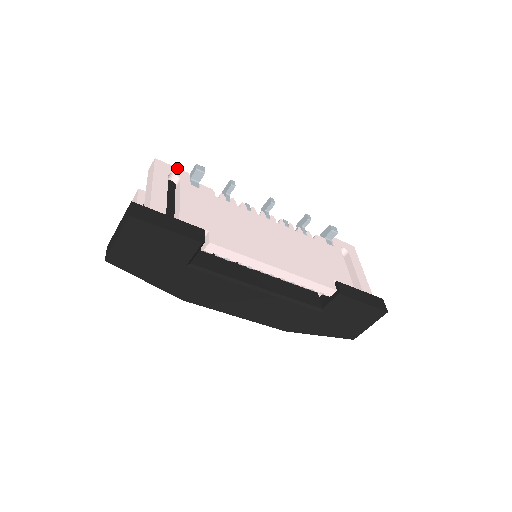
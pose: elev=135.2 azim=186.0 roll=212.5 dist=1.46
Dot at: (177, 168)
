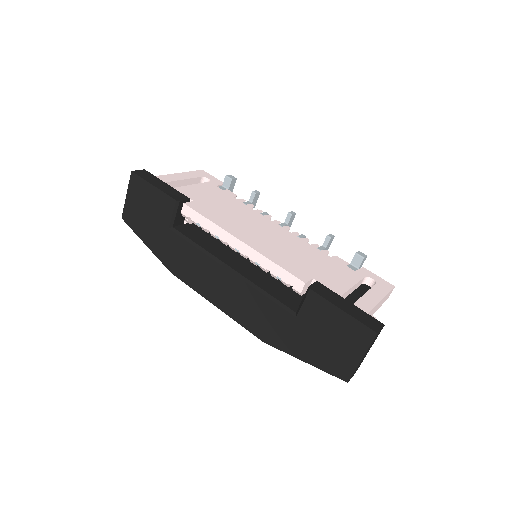
Dot at: (216, 178)
